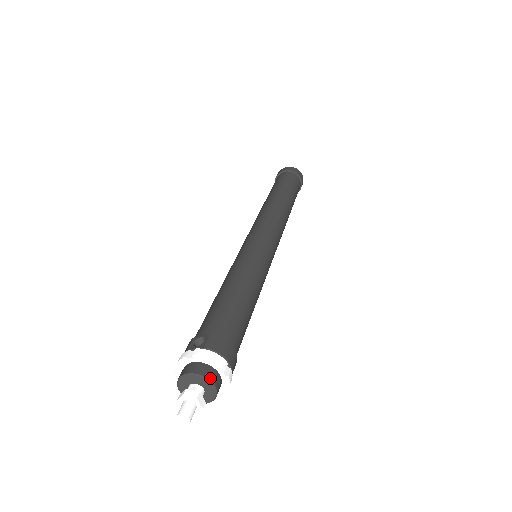
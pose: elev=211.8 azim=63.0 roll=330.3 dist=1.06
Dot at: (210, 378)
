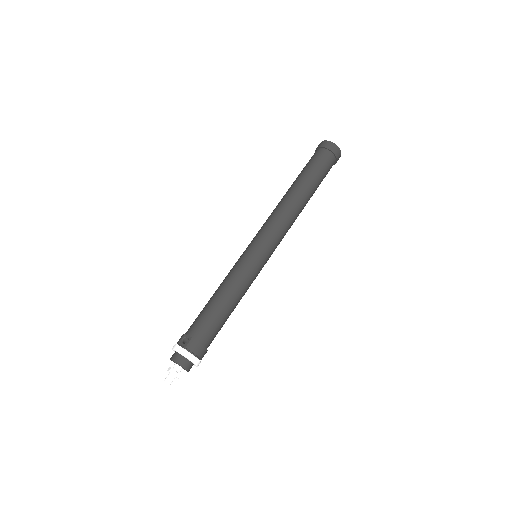
Dot at: (184, 366)
